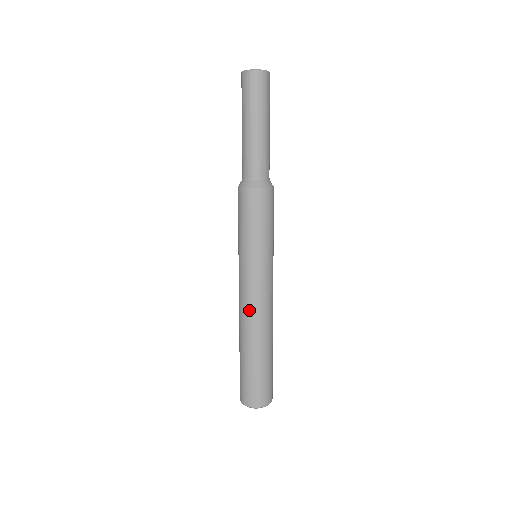
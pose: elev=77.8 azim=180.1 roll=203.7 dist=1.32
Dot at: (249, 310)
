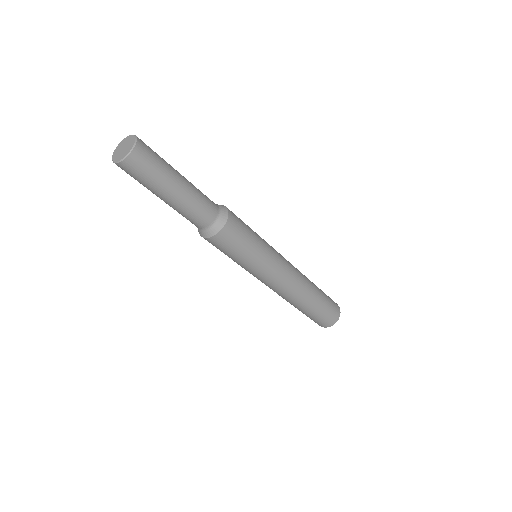
Dot at: (278, 293)
